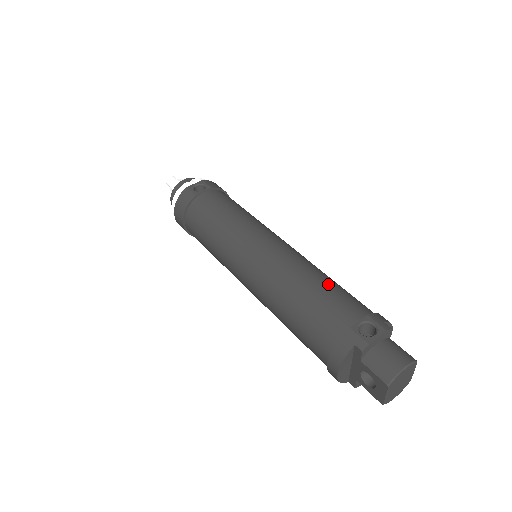
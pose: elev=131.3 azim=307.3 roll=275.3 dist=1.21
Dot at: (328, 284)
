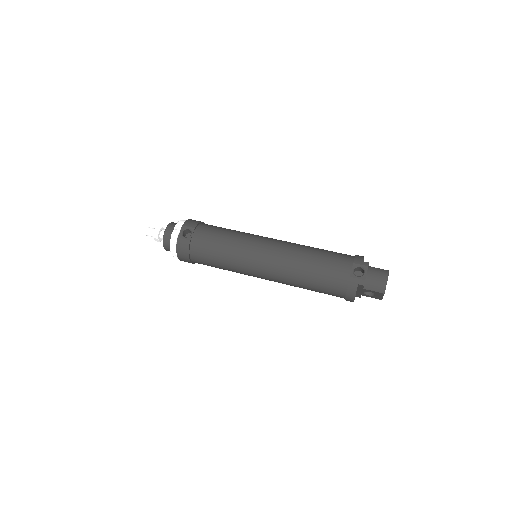
Dot at: (320, 256)
